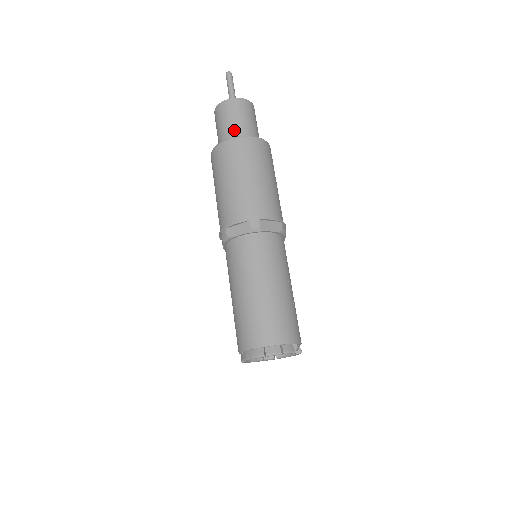
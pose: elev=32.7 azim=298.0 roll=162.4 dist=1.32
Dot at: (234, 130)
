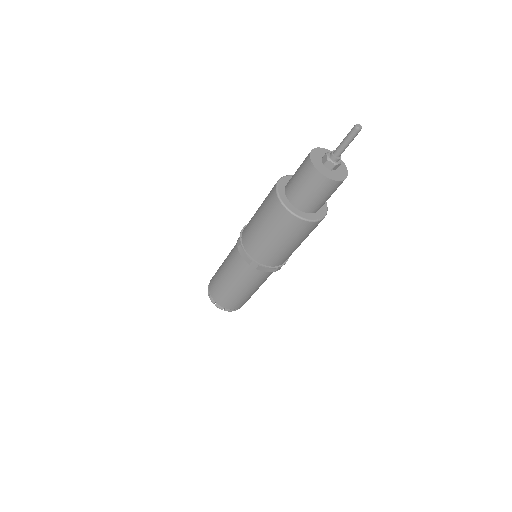
Dot at: (318, 206)
